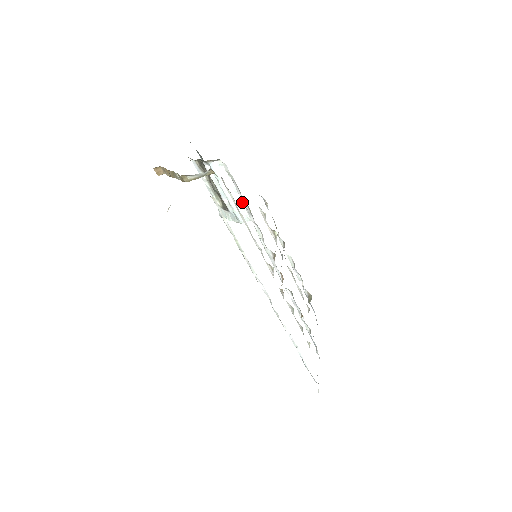
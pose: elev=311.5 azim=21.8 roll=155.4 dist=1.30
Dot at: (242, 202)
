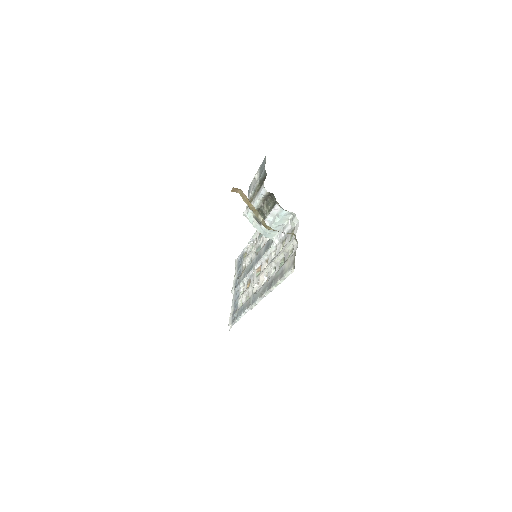
Dot at: (279, 230)
